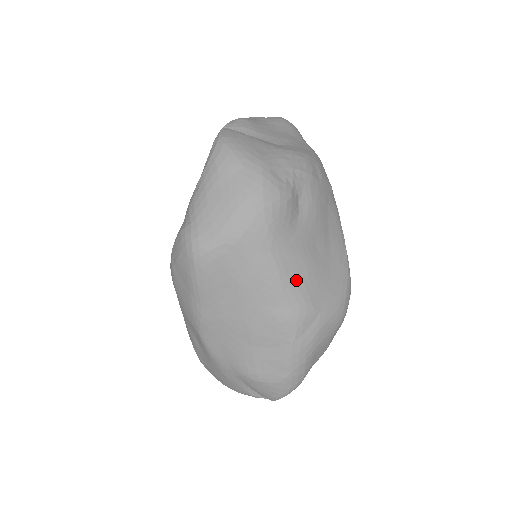
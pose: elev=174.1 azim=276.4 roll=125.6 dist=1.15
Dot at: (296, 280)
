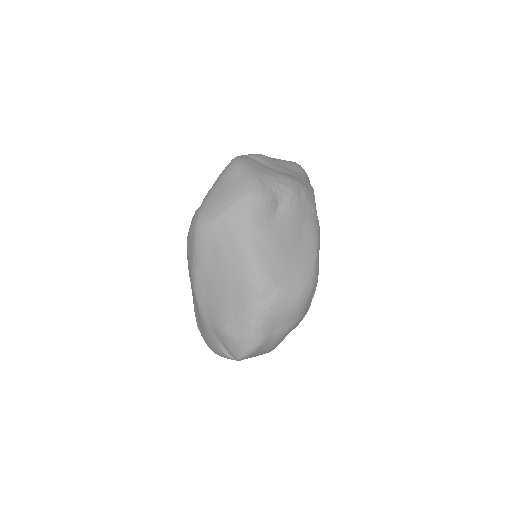
Dot at: (263, 257)
